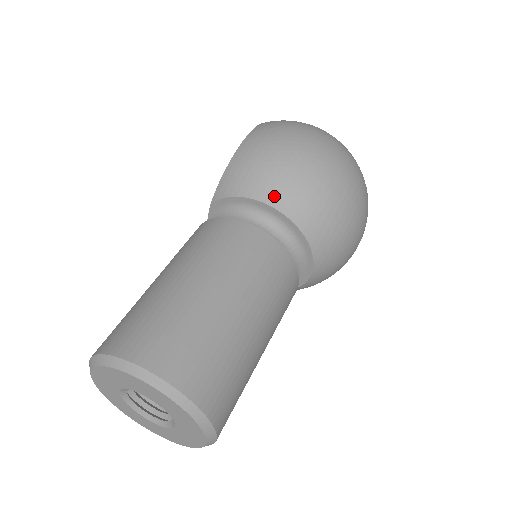
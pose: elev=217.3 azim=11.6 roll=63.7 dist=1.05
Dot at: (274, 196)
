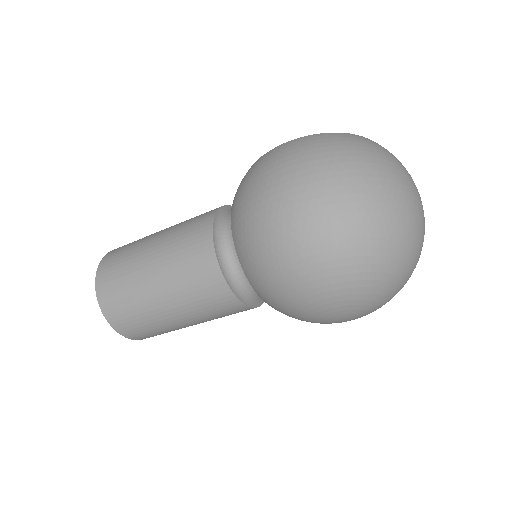
Dot at: (234, 223)
